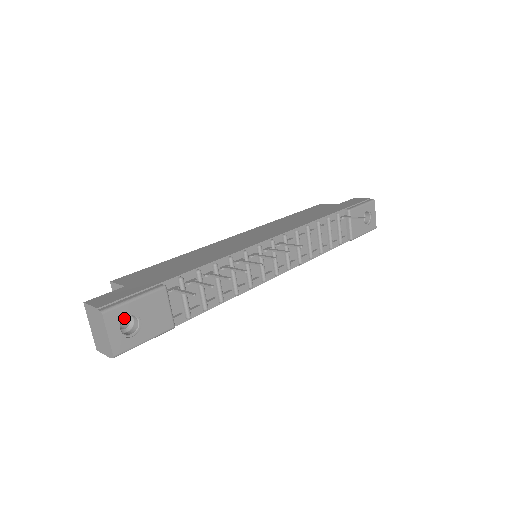
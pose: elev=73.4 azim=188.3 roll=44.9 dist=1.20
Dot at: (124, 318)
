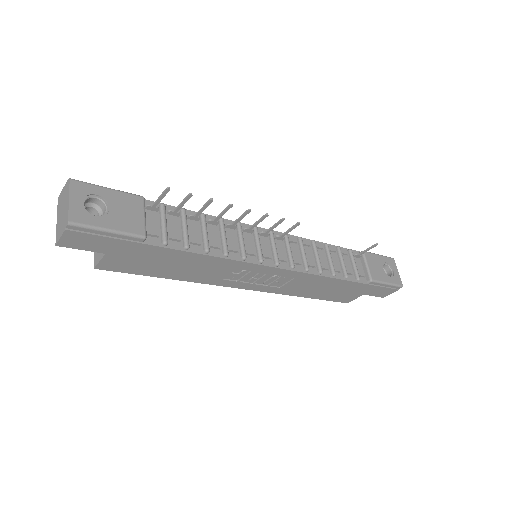
Dot at: occluded
